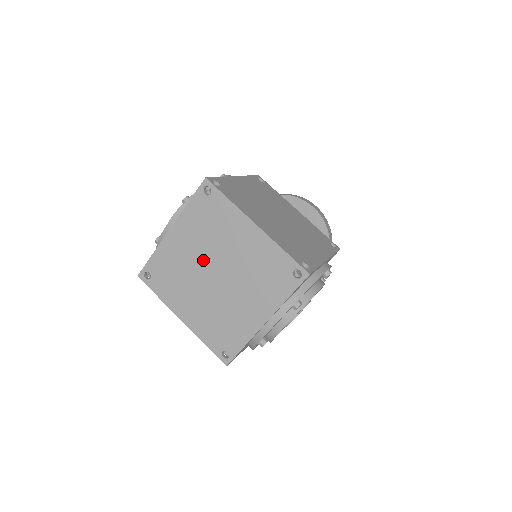
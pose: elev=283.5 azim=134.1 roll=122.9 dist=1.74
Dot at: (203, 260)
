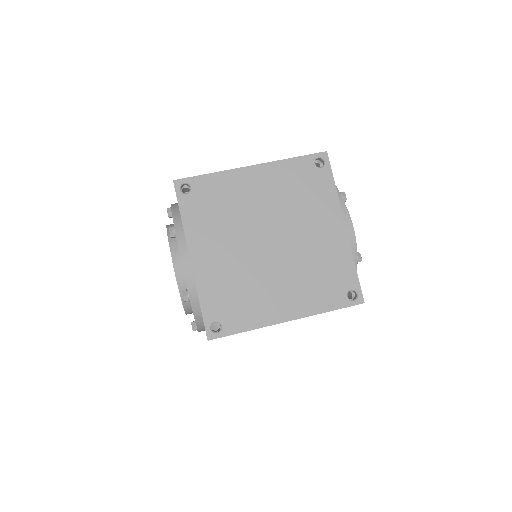
Dot at: (246, 245)
